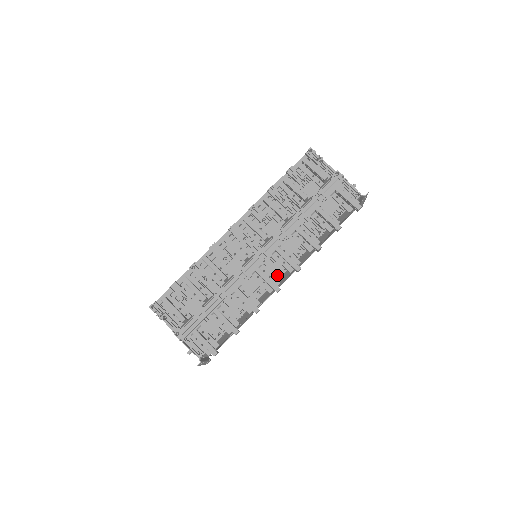
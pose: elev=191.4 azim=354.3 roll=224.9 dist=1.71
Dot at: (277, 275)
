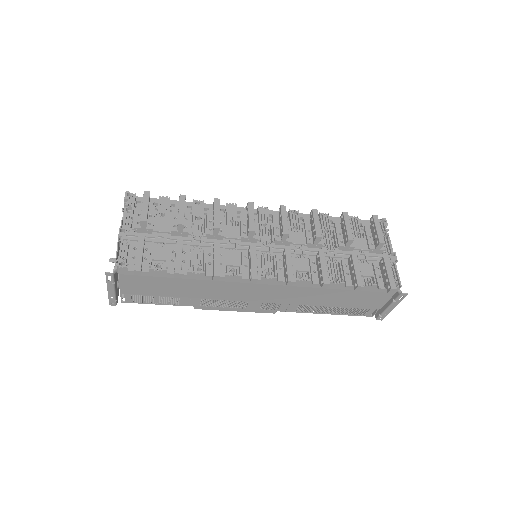
Dot at: (264, 273)
